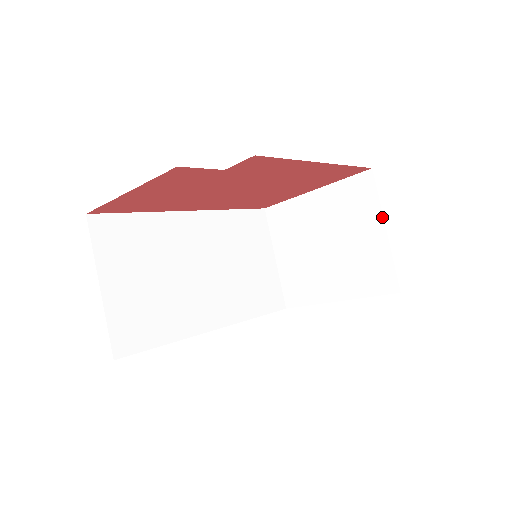
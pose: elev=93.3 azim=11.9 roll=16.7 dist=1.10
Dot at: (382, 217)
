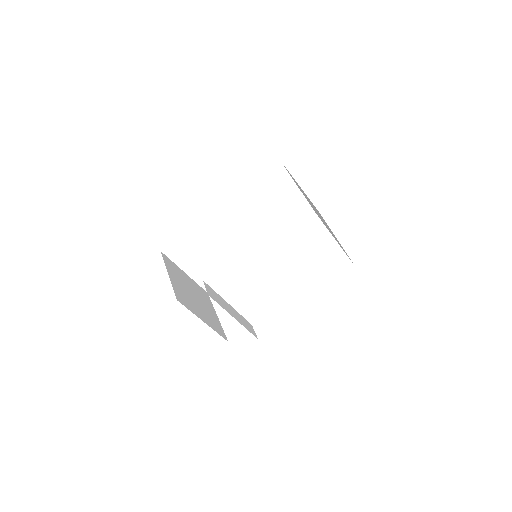
Dot at: (334, 235)
